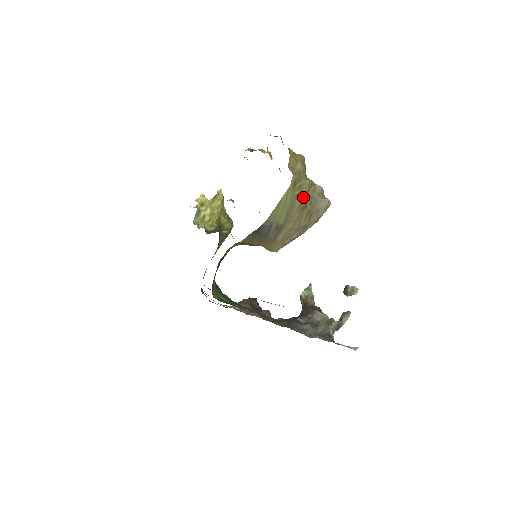
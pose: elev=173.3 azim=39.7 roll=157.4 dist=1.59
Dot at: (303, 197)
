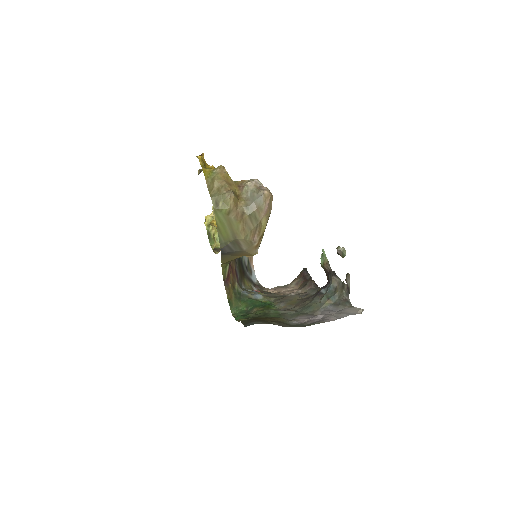
Dot at: (233, 209)
